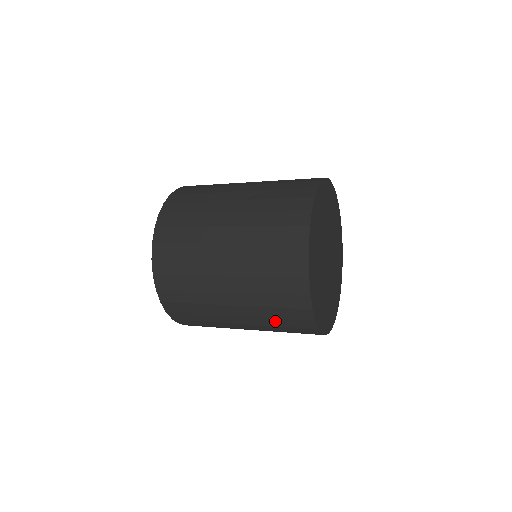
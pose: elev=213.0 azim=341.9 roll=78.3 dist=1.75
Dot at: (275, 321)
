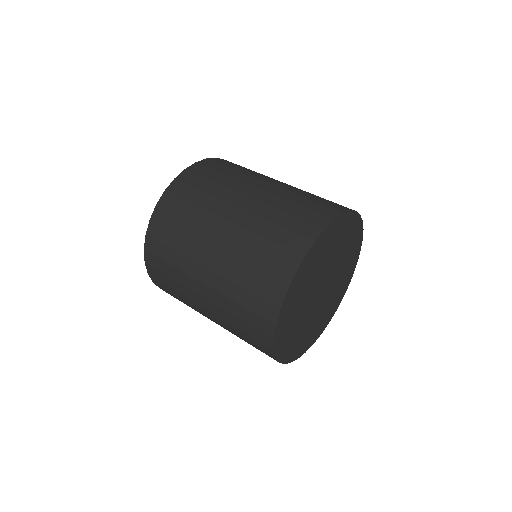
Dot at: (245, 276)
